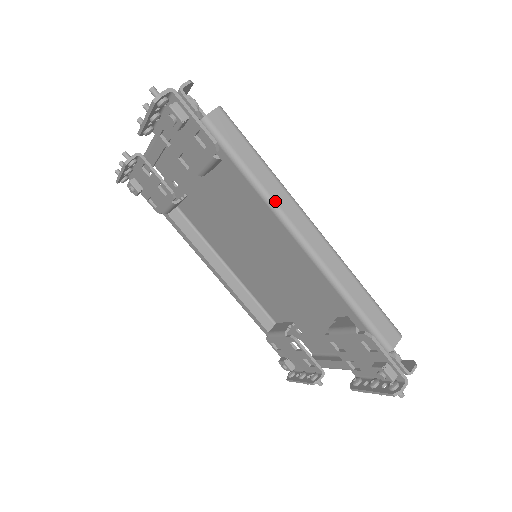
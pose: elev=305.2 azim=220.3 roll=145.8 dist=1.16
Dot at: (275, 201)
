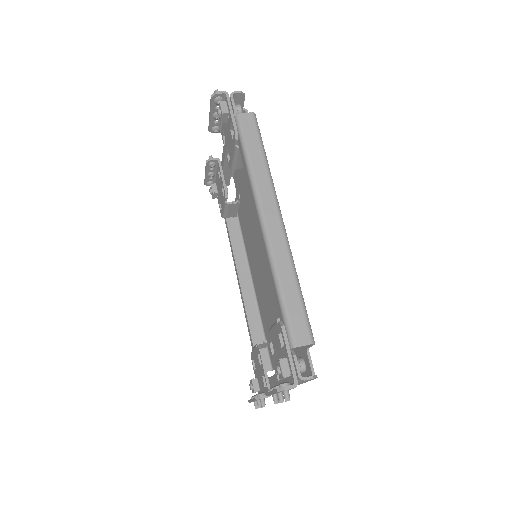
Dot at: (257, 184)
